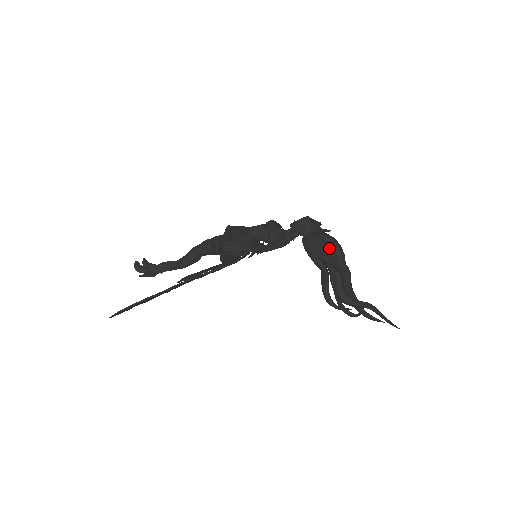
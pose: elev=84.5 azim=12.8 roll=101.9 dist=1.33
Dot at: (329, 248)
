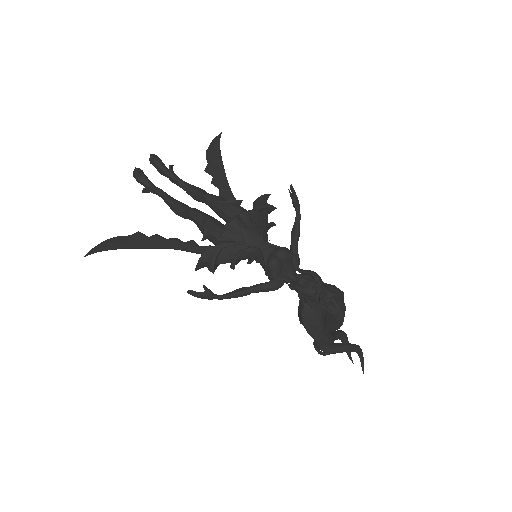
Dot at: (319, 326)
